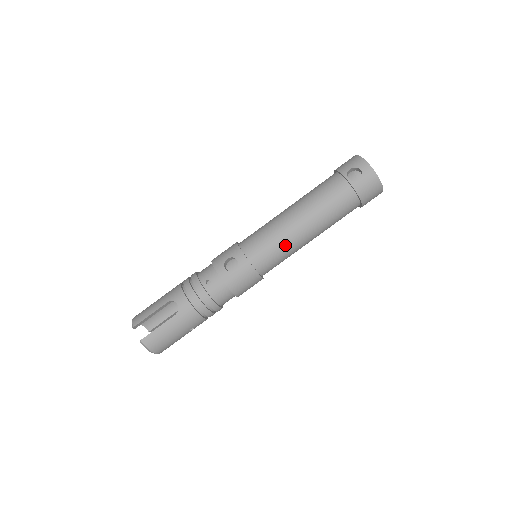
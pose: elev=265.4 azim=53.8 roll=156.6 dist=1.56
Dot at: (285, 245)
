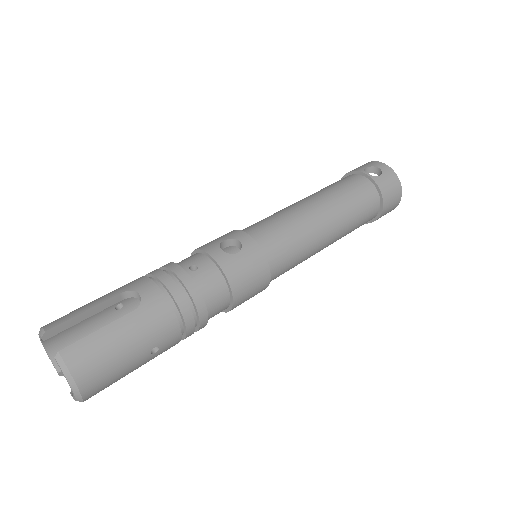
Dot at: (303, 233)
